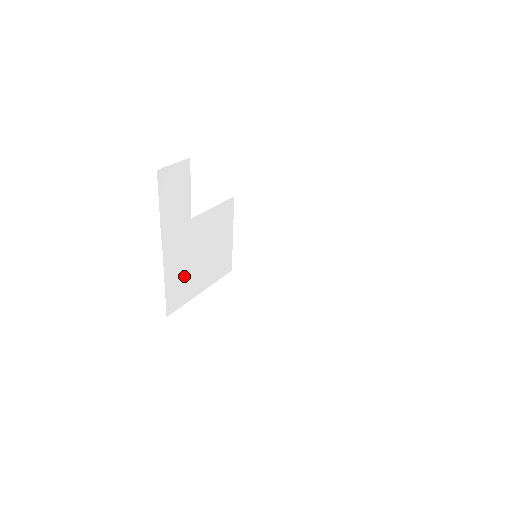
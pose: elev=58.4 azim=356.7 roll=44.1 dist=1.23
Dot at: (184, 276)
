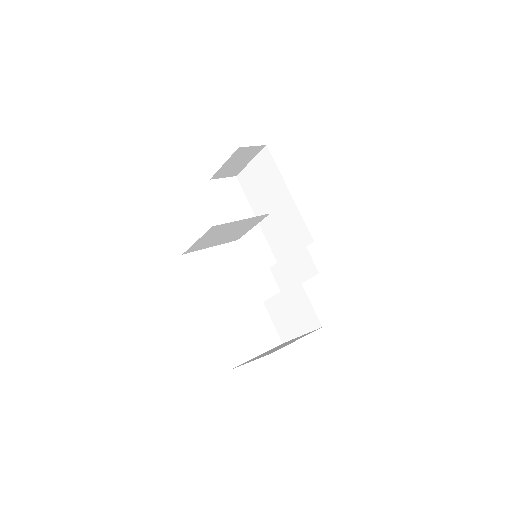
Dot at: (208, 241)
